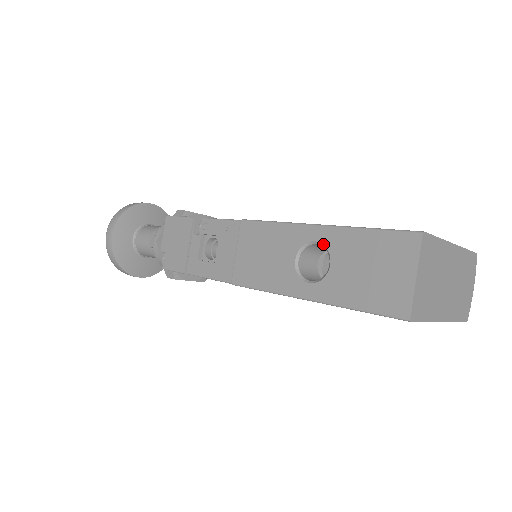
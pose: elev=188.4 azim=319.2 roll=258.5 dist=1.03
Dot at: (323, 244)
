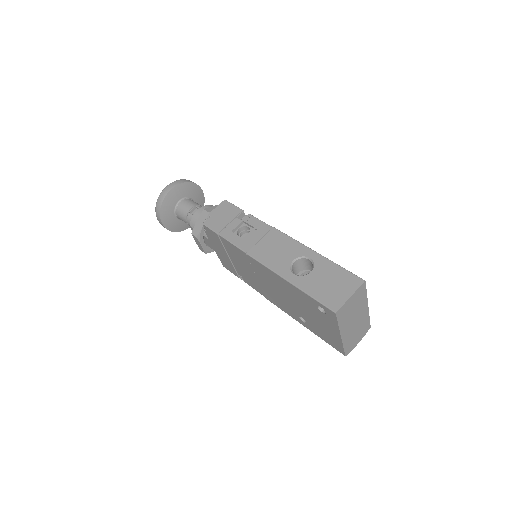
Dot at: (313, 261)
